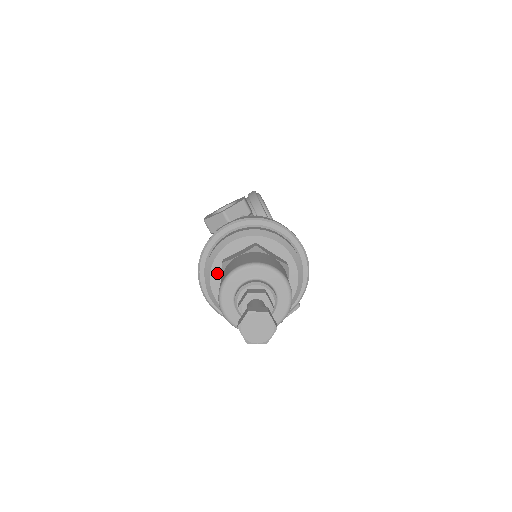
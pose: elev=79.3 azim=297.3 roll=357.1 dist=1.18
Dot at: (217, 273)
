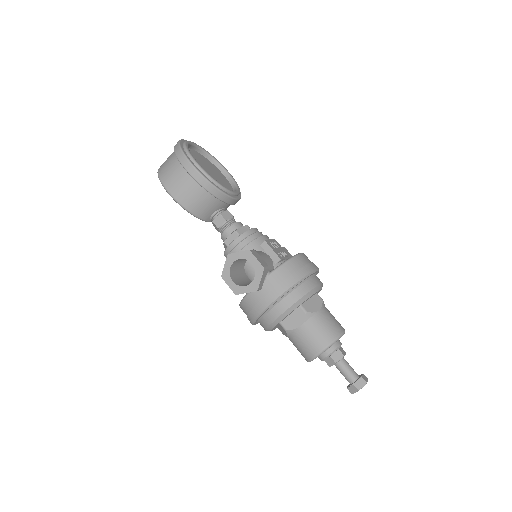
Dot at: (275, 327)
